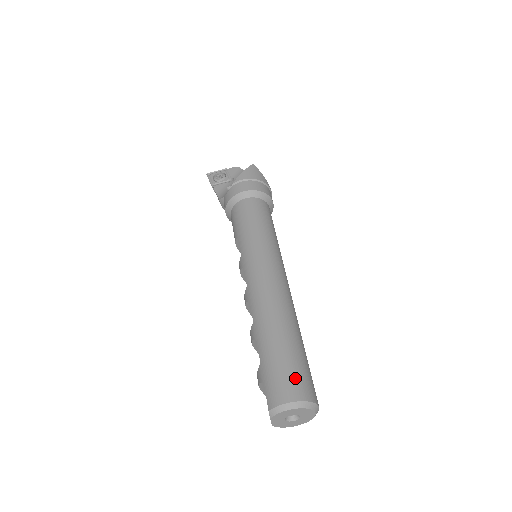
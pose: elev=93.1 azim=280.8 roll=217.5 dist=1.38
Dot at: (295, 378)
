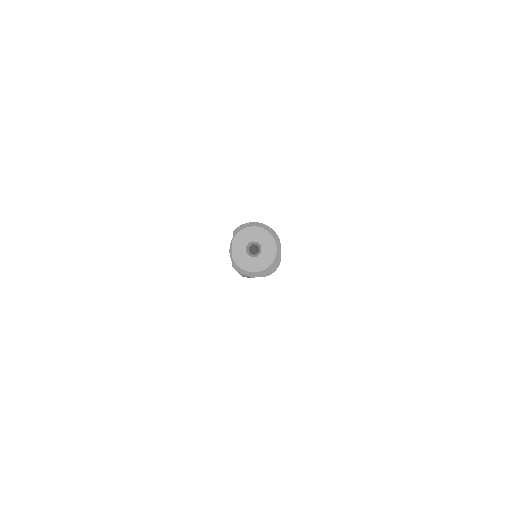
Dot at: occluded
